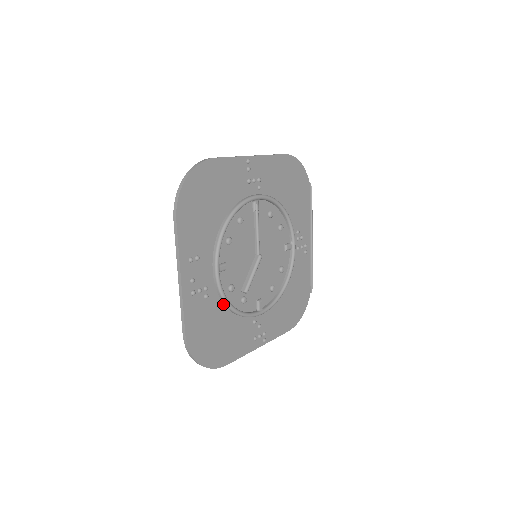
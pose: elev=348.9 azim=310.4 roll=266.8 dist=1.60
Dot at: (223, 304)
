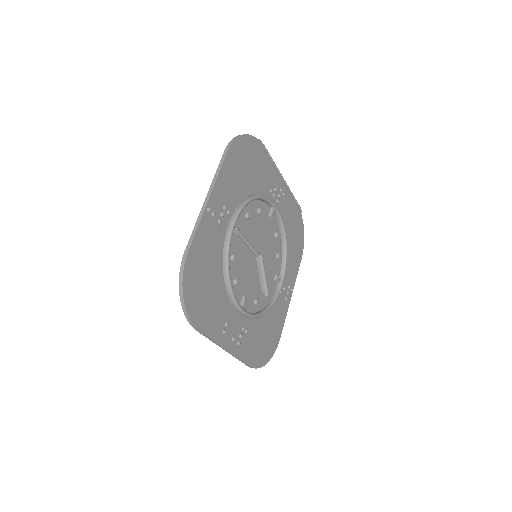
Dot at: occluded
